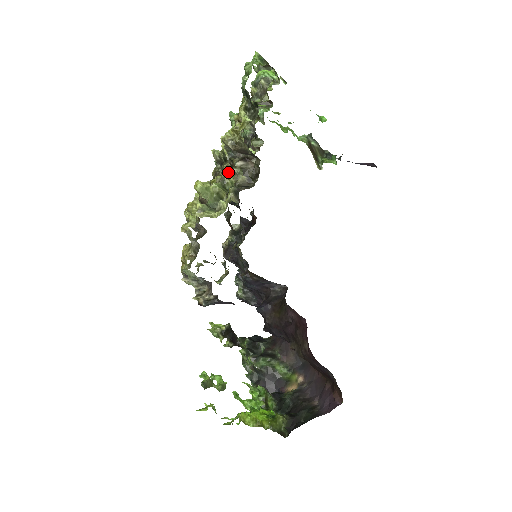
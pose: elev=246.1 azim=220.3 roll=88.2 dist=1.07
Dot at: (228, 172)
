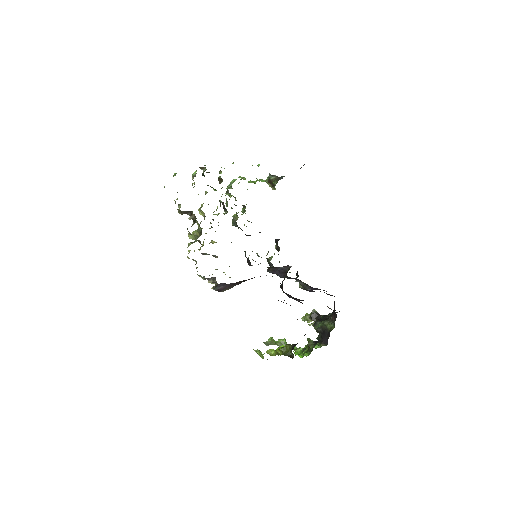
Dot at: (200, 223)
